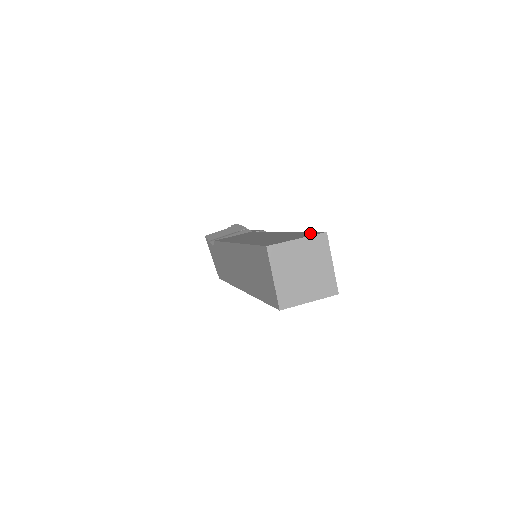
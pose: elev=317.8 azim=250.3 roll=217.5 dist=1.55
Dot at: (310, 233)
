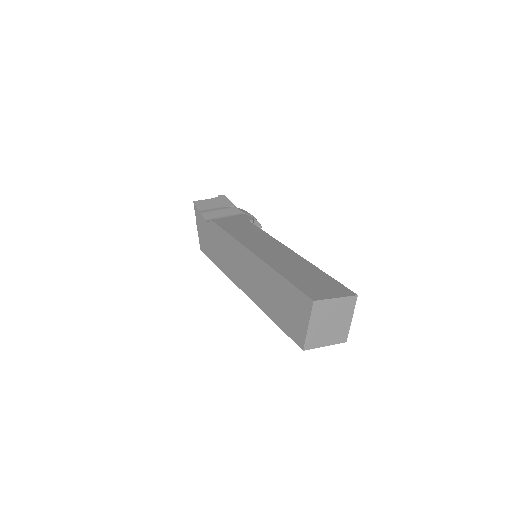
Dot at: (340, 286)
